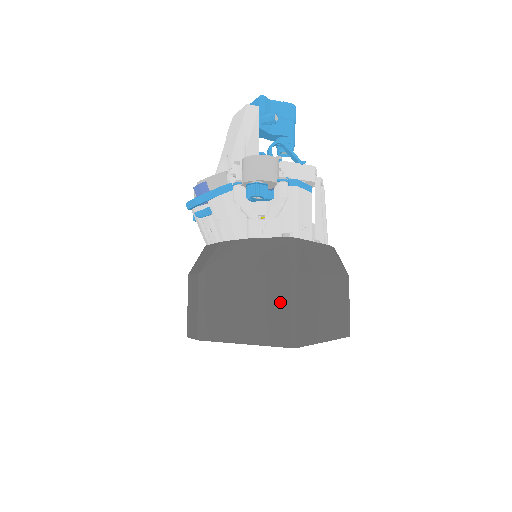
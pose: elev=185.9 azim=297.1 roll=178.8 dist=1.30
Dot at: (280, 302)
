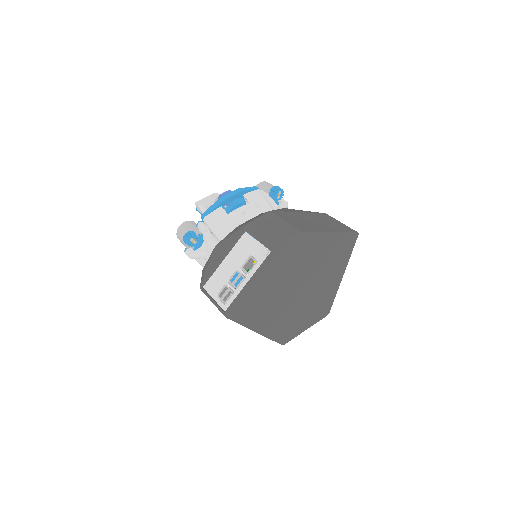
Dot at: (333, 220)
